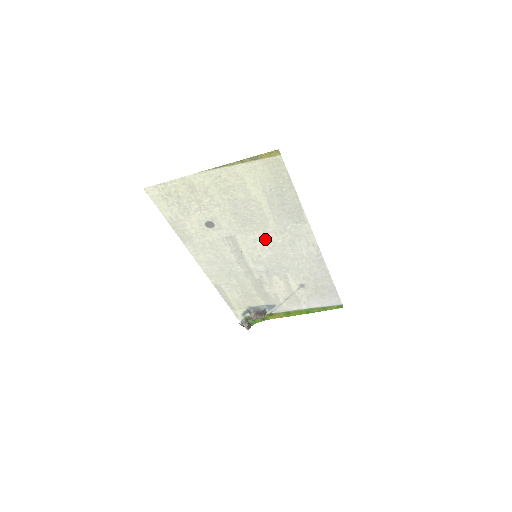
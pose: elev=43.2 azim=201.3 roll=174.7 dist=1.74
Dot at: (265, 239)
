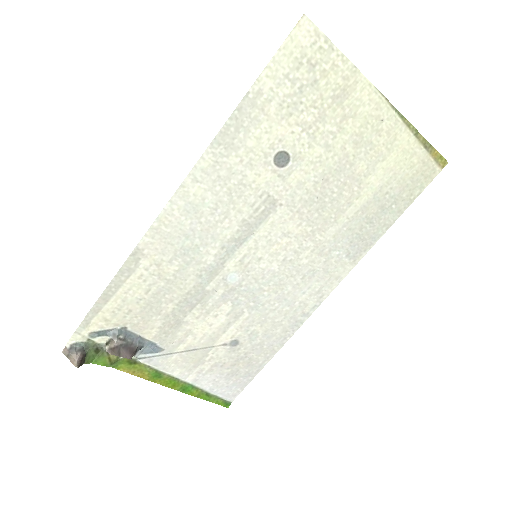
Dot at: (297, 243)
